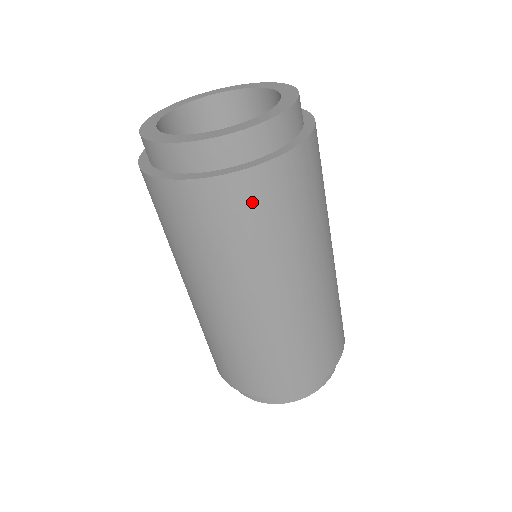
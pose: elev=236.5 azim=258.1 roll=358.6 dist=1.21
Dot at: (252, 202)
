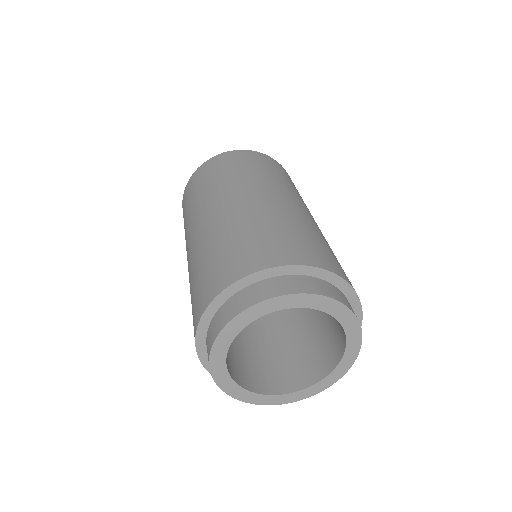
Dot at: (249, 158)
